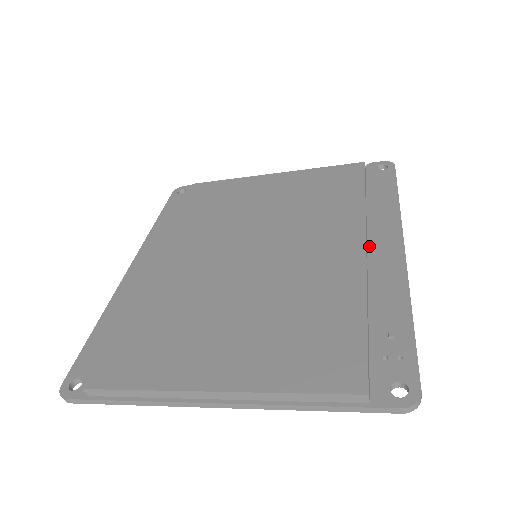
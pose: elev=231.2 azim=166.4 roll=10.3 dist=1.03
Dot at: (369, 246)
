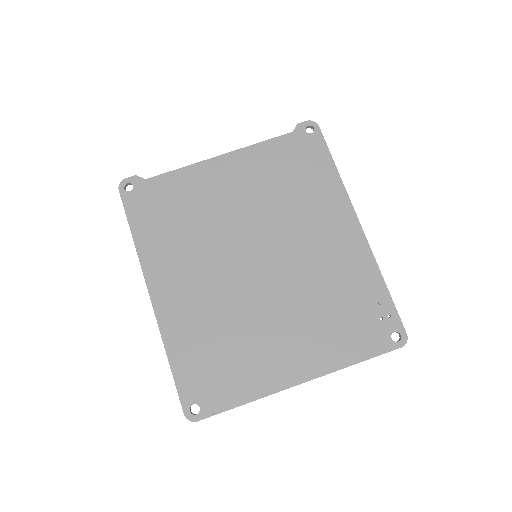
Dot at: occluded
